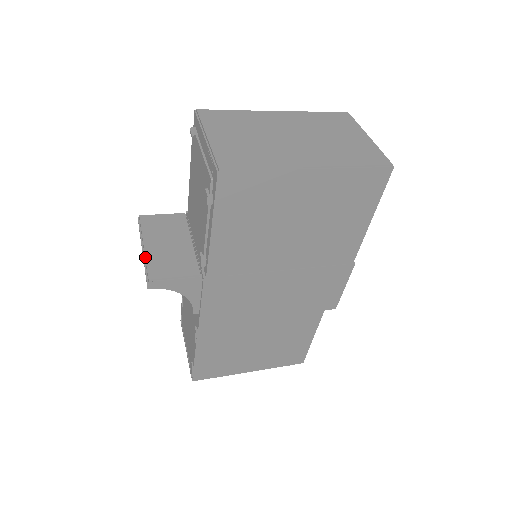
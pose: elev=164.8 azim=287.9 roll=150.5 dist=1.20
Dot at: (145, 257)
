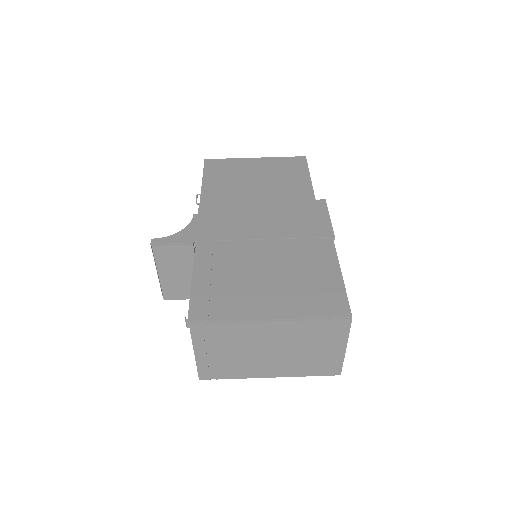
Dot at: (160, 284)
